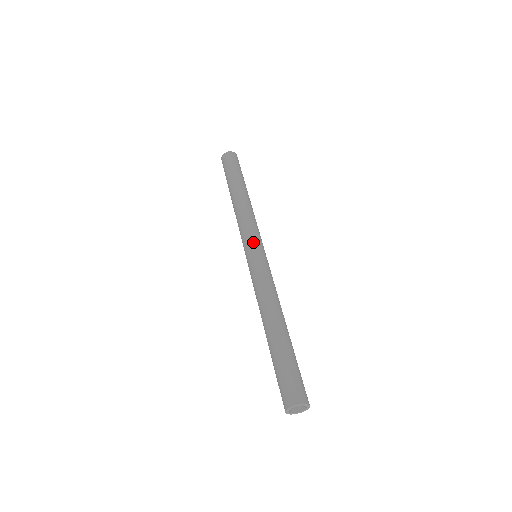
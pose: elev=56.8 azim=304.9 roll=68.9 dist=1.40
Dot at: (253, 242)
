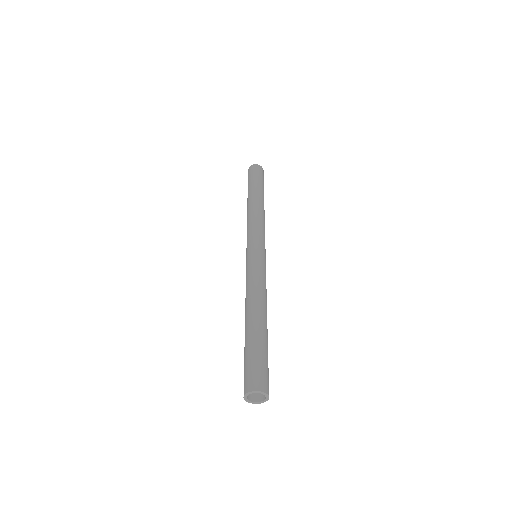
Dot at: (262, 244)
